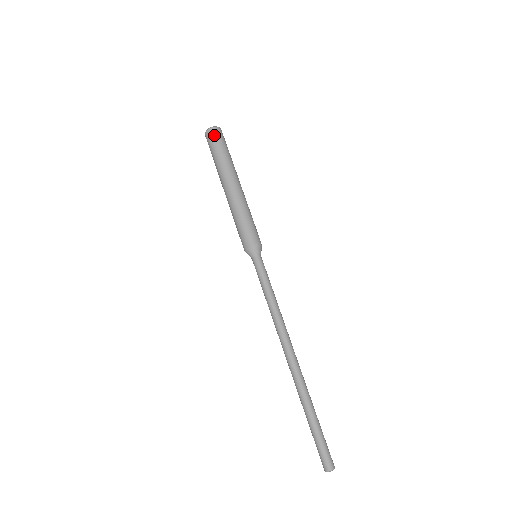
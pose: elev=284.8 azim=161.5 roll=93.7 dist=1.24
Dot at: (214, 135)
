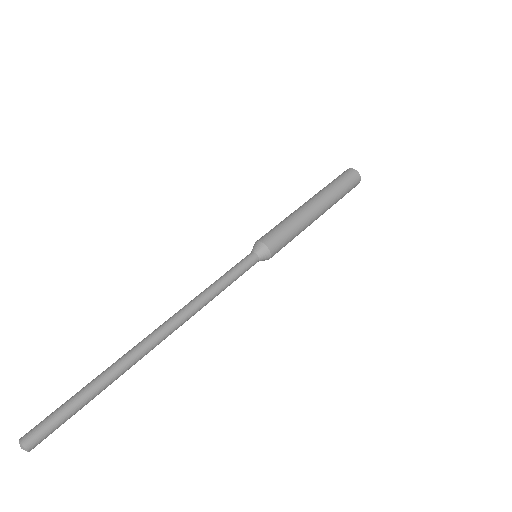
Dot at: (350, 174)
